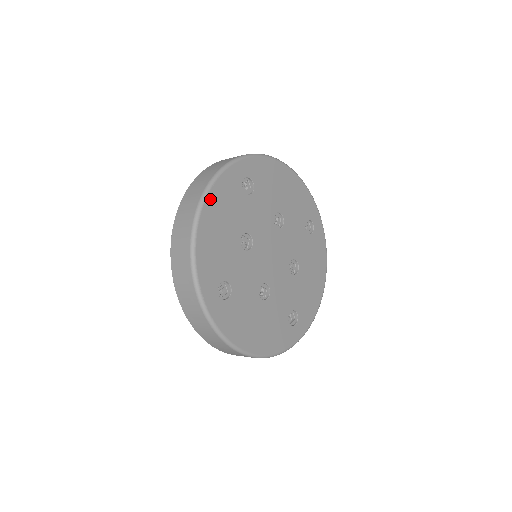
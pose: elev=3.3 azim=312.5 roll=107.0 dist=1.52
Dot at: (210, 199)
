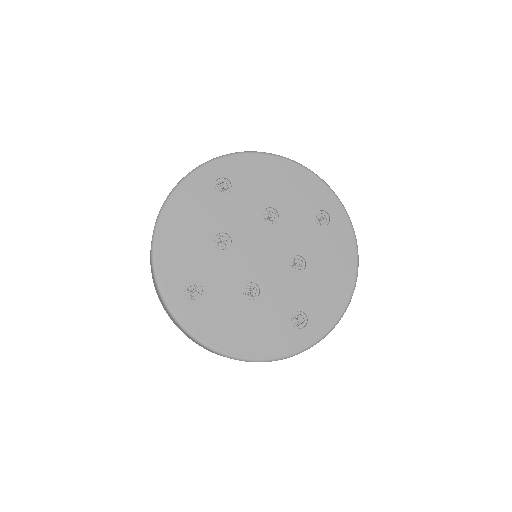
Dot at: (172, 204)
